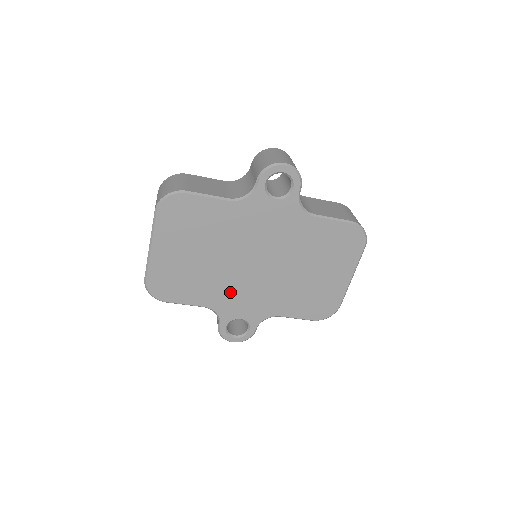
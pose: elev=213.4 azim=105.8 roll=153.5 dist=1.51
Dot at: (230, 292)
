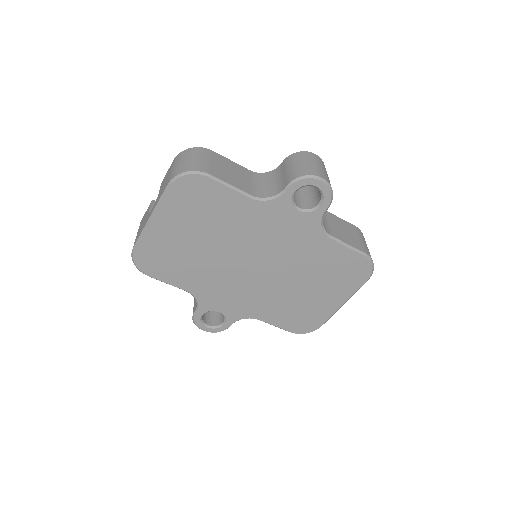
Dot at: (218, 285)
